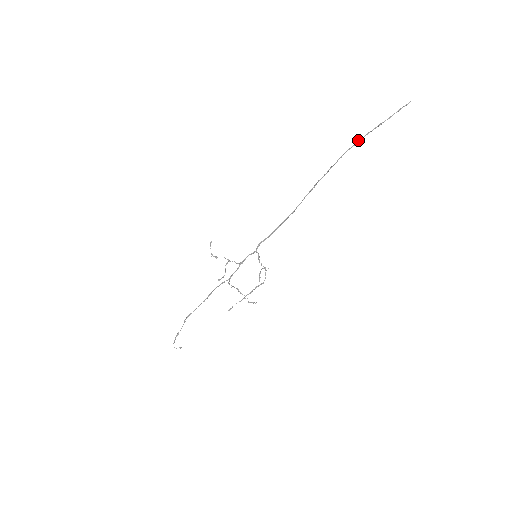
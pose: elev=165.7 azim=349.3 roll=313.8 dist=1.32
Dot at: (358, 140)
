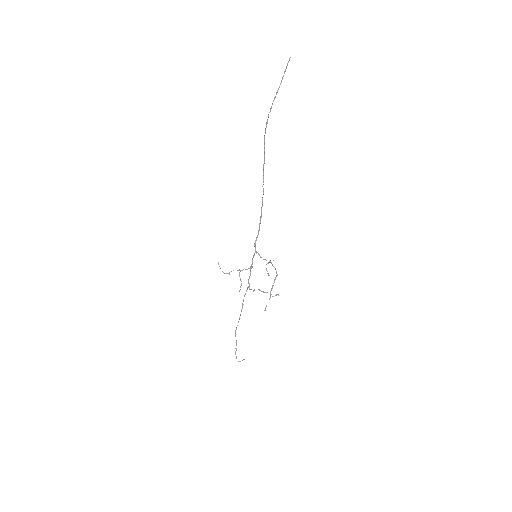
Dot at: occluded
